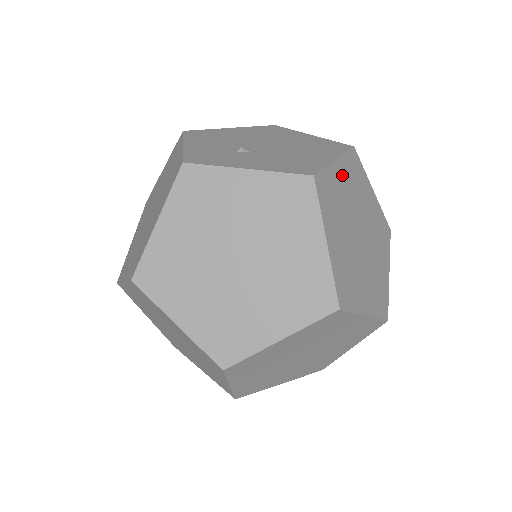
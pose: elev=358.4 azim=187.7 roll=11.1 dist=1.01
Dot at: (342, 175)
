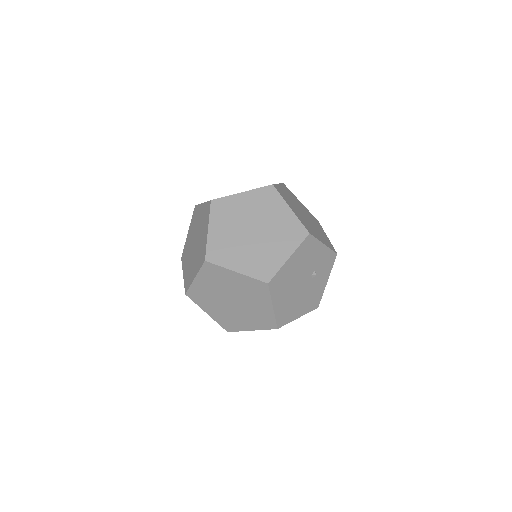
Dot at: occluded
